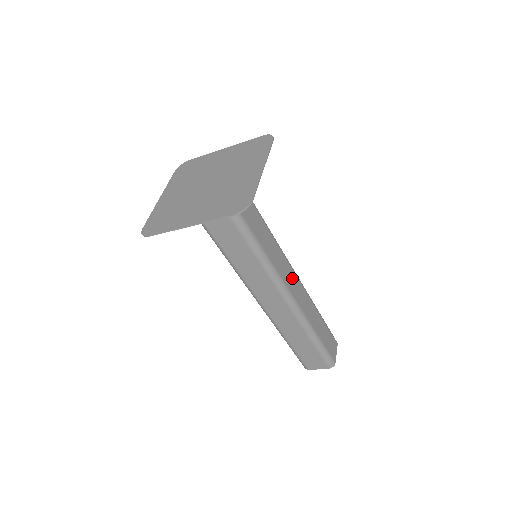
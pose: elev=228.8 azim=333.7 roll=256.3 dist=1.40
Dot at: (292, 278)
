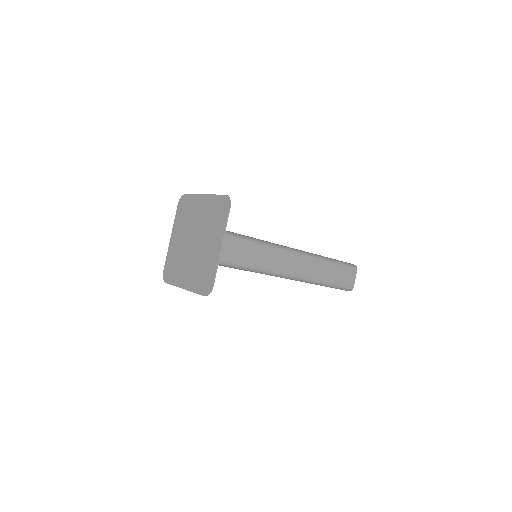
Dot at: (291, 261)
